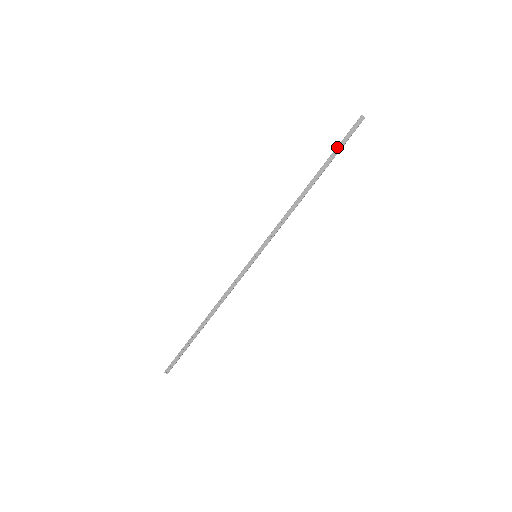
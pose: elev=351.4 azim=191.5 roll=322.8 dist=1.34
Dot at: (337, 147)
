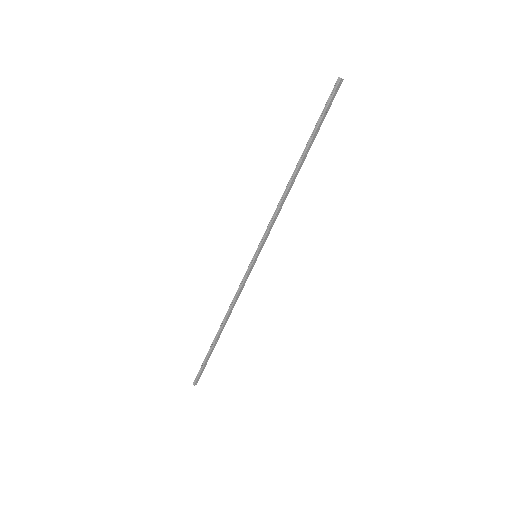
Dot at: (320, 122)
